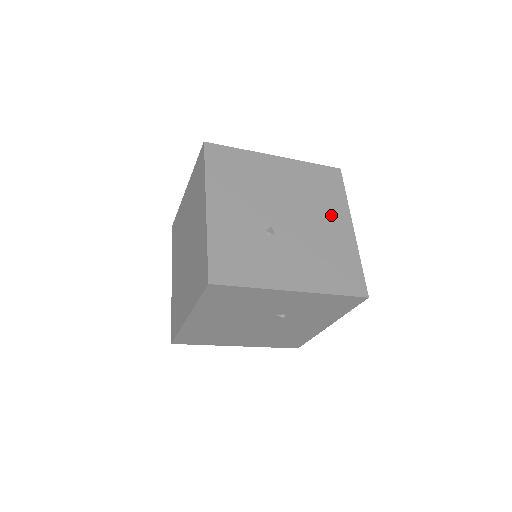
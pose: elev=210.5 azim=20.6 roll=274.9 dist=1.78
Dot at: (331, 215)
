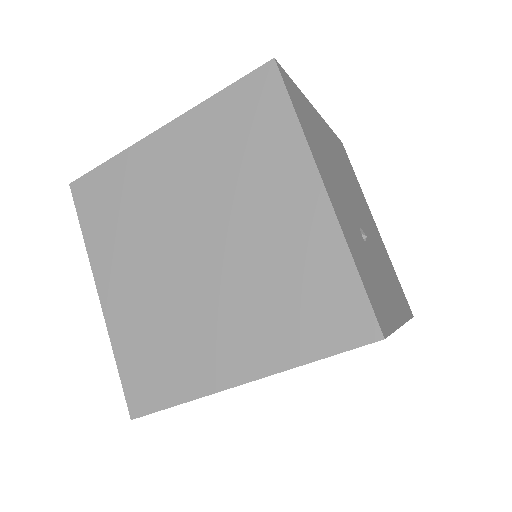
Dot at: (366, 208)
